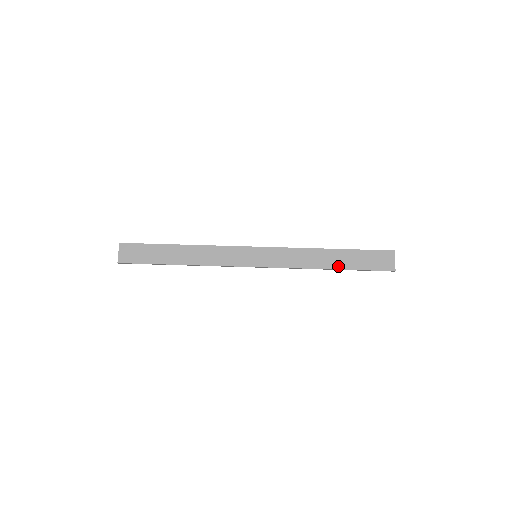
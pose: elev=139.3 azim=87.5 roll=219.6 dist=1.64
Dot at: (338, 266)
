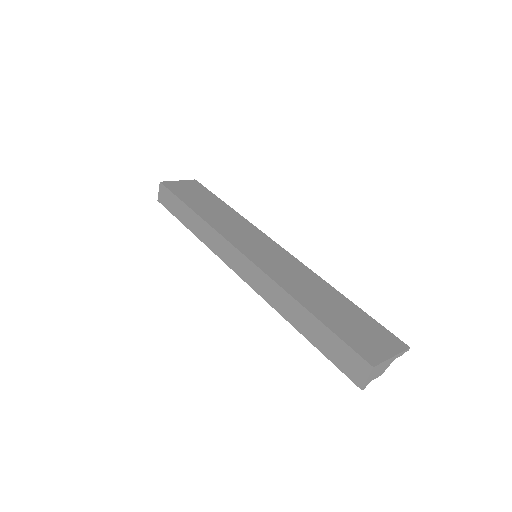
Dot at: (304, 332)
